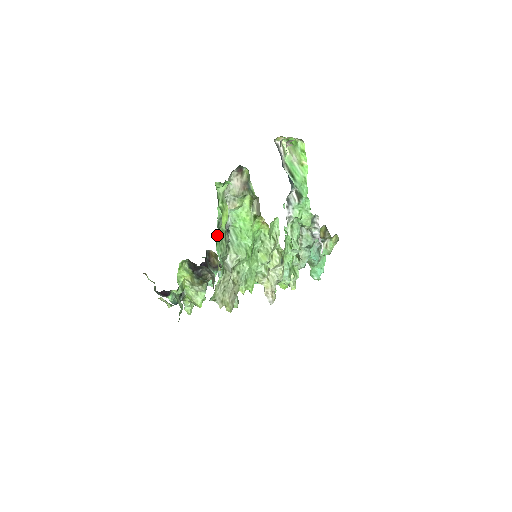
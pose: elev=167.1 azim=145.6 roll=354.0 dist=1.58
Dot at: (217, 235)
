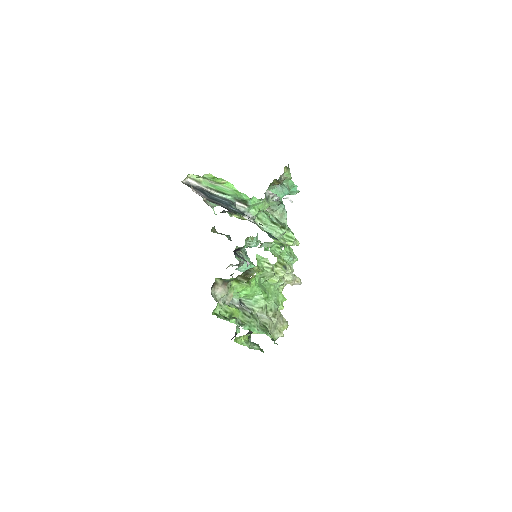
Dot at: (244, 326)
